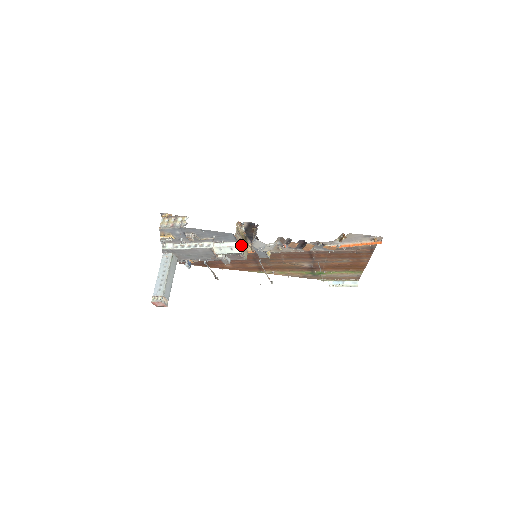
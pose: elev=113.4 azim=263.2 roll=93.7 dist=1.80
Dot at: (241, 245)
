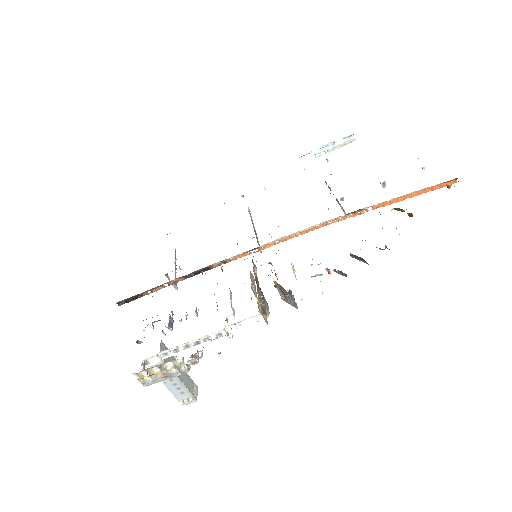
Dot at: occluded
